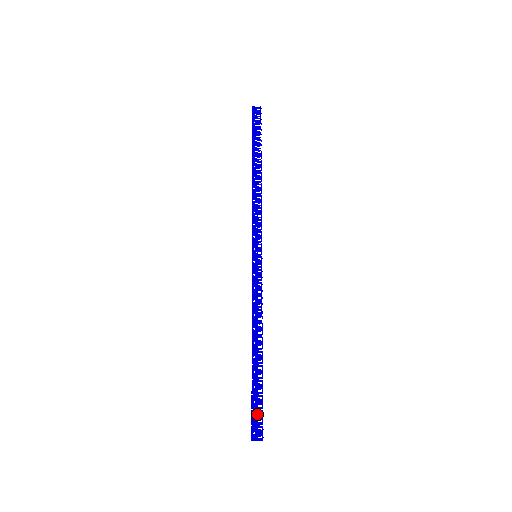
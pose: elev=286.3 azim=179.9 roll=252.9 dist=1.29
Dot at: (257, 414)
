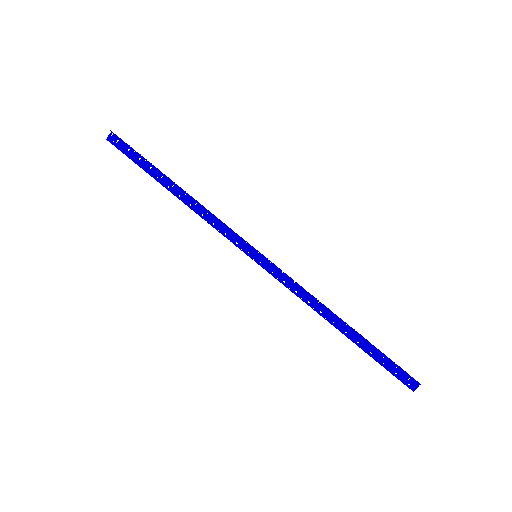
Dot at: (395, 370)
